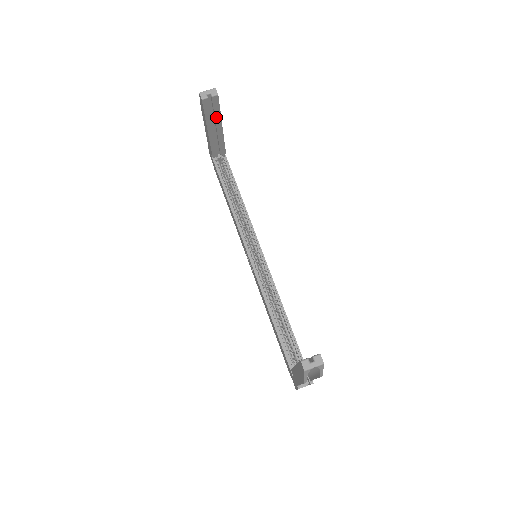
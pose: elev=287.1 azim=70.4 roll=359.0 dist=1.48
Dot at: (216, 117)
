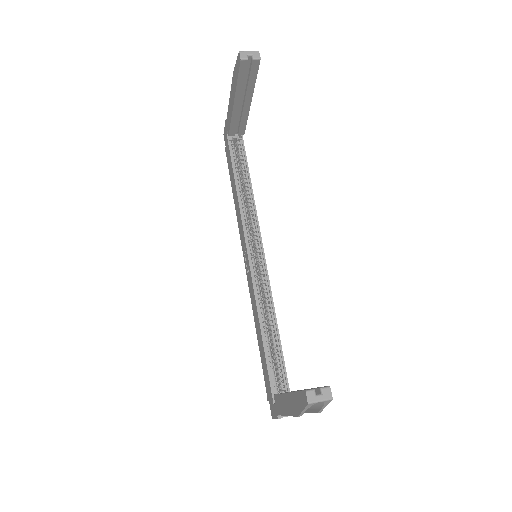
Dot at: (249, 87)
